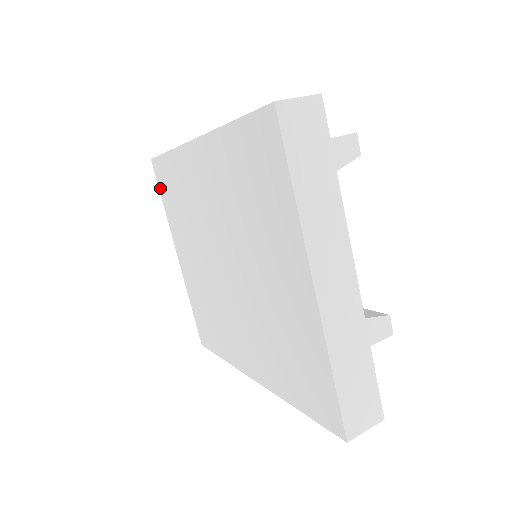
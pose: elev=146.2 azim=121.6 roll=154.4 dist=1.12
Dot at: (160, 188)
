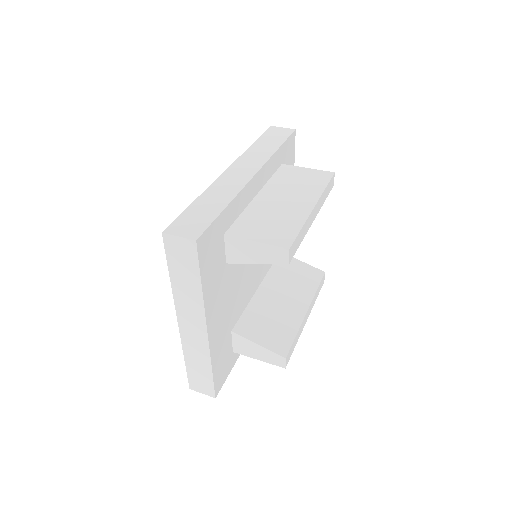
Dot at: occluded
